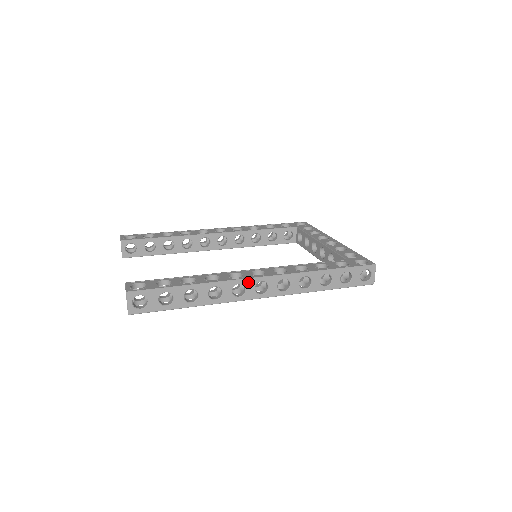
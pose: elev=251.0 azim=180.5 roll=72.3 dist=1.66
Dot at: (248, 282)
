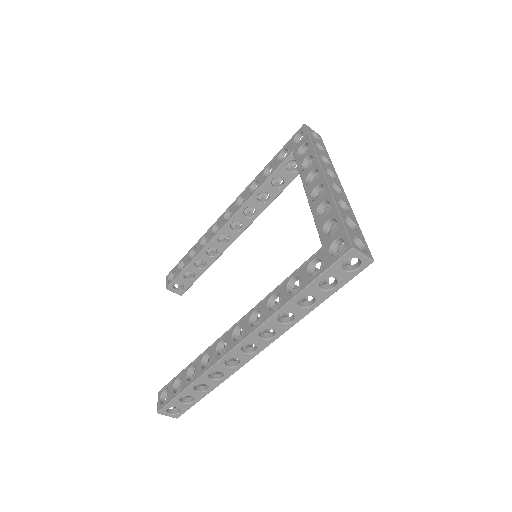
Dot at: (231, 354)
